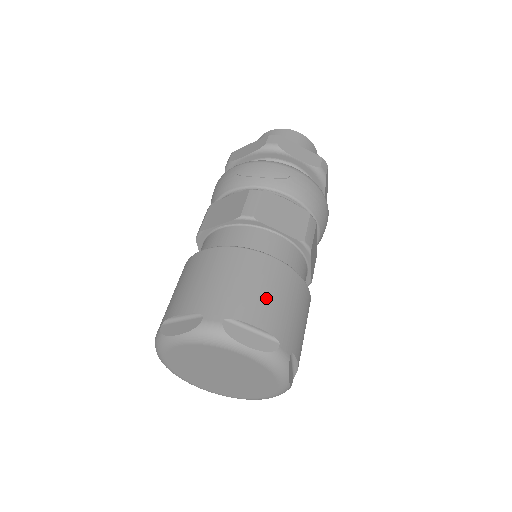
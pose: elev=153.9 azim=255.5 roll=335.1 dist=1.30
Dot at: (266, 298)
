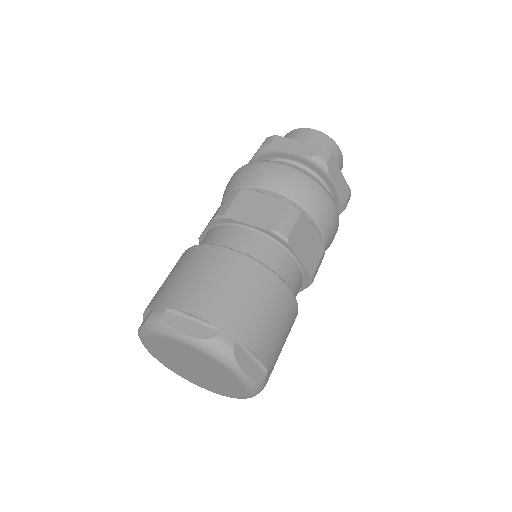
Dot at: (212, 288)
